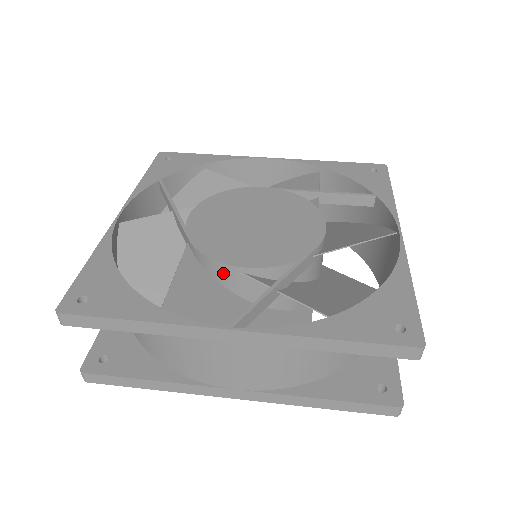
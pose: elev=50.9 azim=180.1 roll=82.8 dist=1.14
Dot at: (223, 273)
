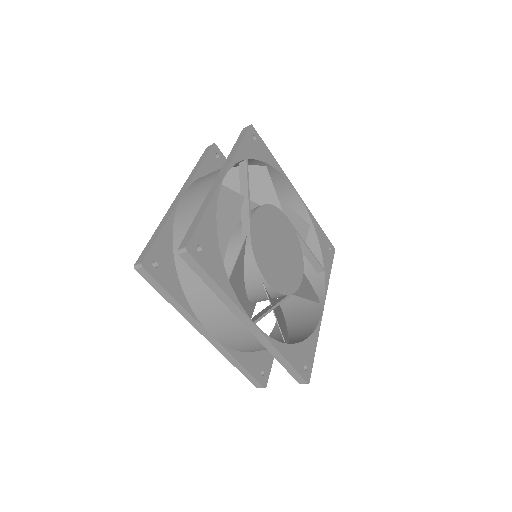
Dot at: (254, 273)
